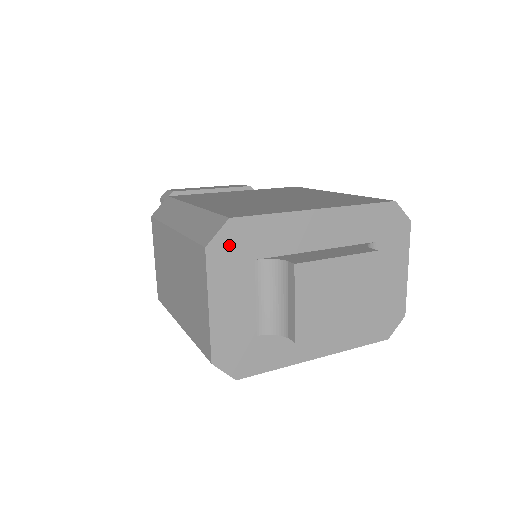
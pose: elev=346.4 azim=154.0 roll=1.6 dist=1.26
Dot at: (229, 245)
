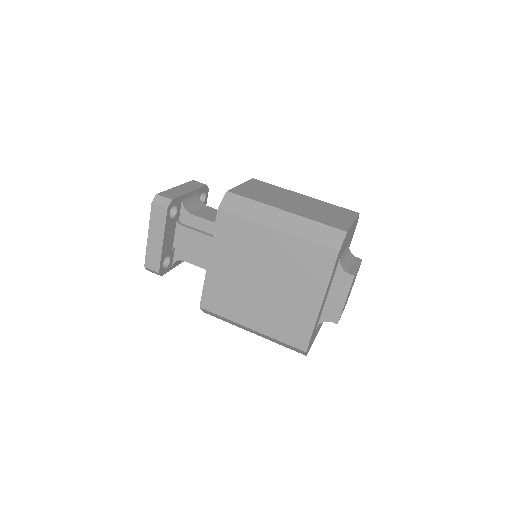
Dot at: occluded
